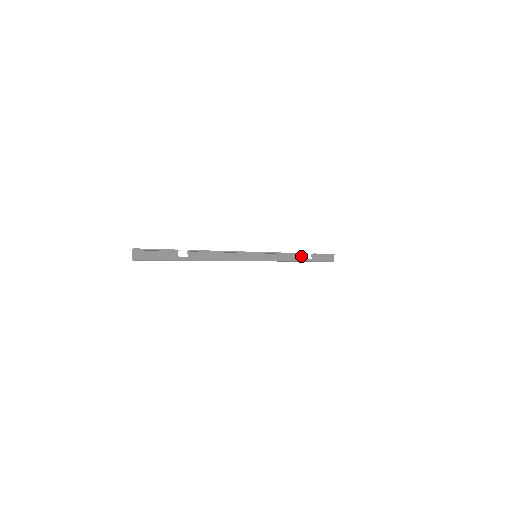
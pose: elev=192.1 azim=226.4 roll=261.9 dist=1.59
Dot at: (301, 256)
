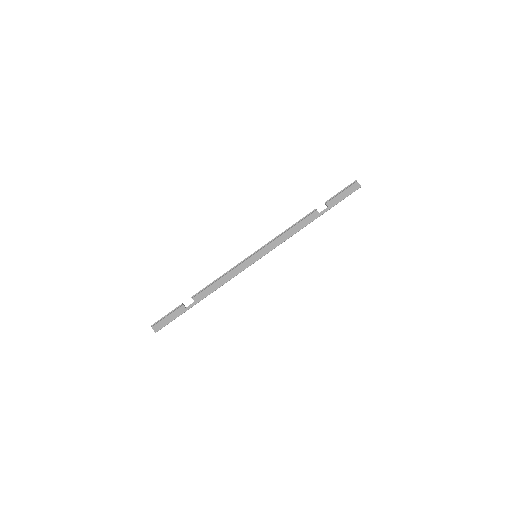
Dot at: (309, 217)
